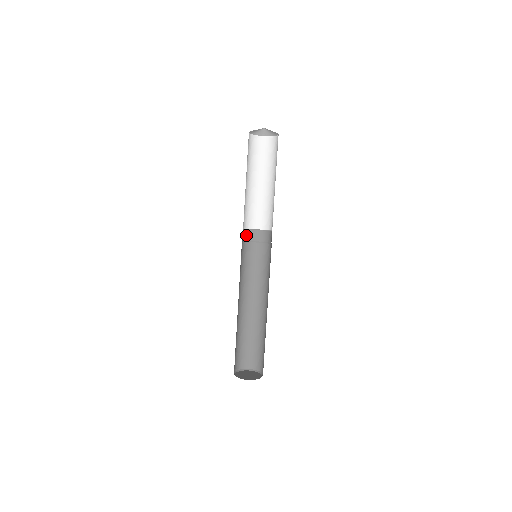
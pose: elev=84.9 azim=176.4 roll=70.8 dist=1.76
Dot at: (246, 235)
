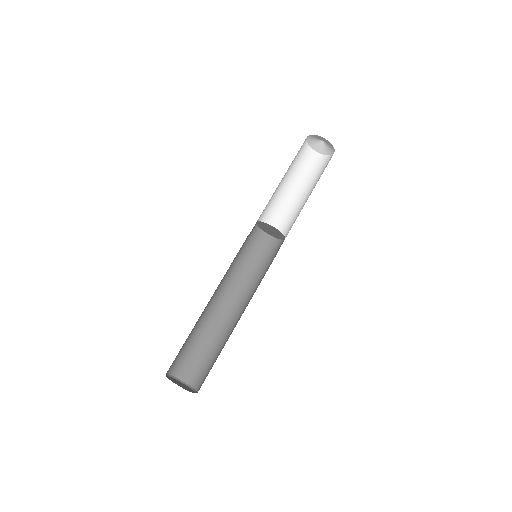
Dot at: (254, 231)
